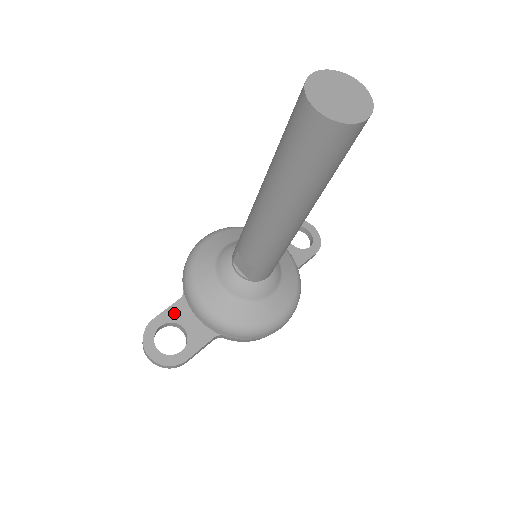
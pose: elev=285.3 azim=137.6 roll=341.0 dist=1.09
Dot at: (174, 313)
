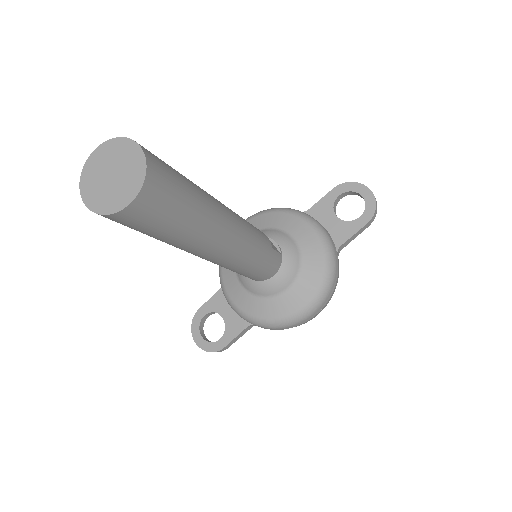
Dot at: (215, 303)
